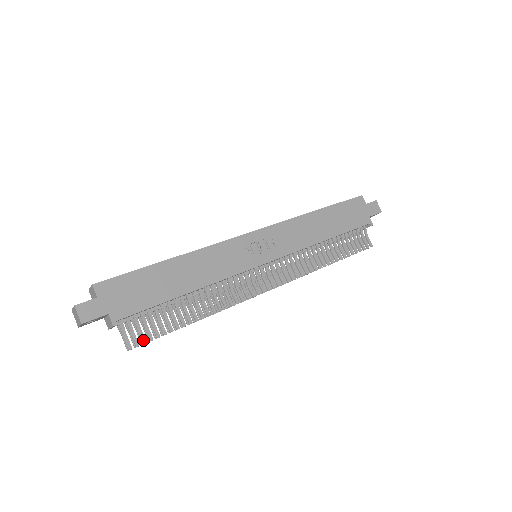
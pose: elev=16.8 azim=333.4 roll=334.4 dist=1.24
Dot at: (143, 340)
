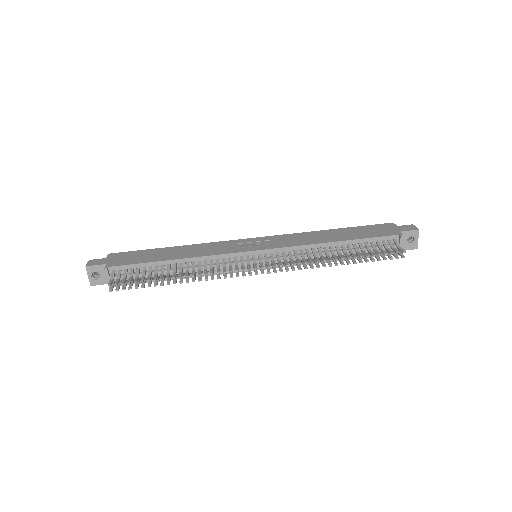
Dot at: (122, 282)
